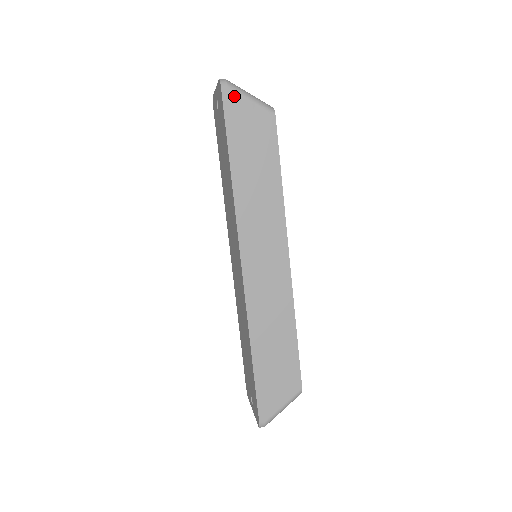
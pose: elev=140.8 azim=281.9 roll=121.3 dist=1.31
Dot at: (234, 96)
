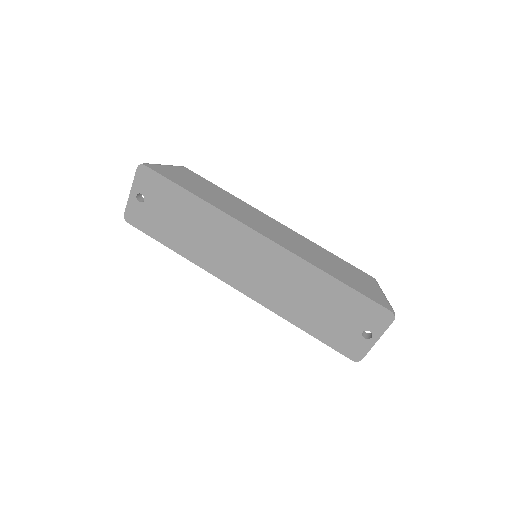
Dot at: (156, 166)
